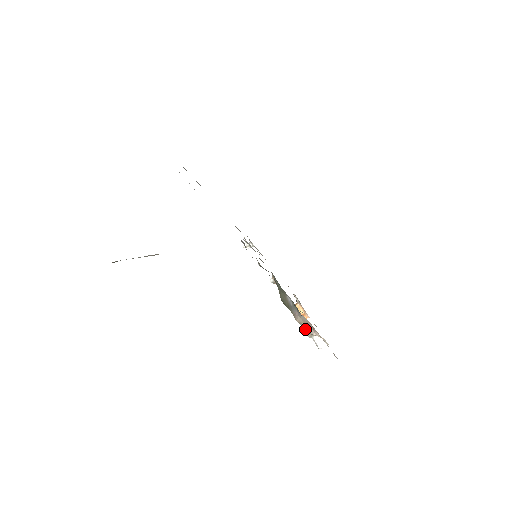
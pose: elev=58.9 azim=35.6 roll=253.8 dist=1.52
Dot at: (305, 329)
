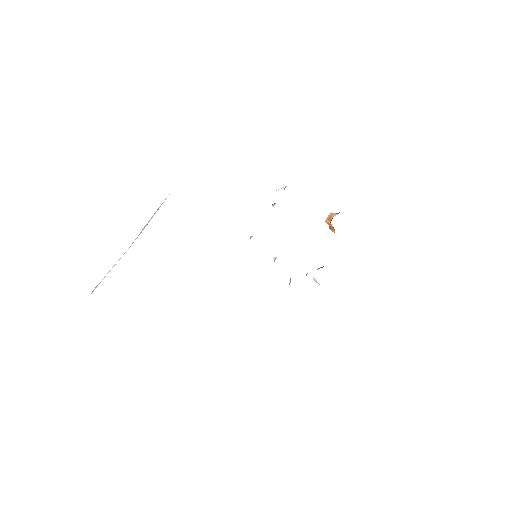
Dot at: occluded
